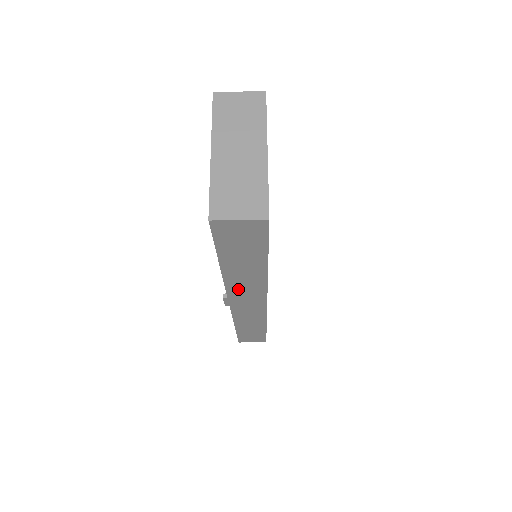
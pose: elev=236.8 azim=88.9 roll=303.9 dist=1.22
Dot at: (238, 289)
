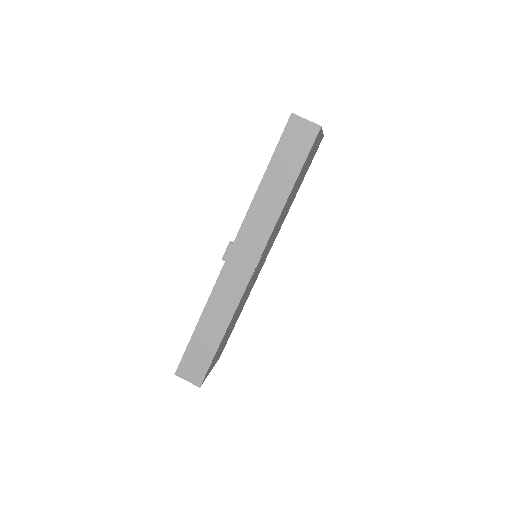
Dot at: (252, 223)
